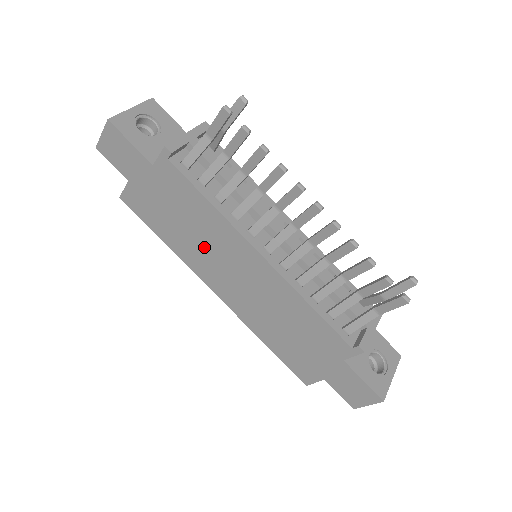
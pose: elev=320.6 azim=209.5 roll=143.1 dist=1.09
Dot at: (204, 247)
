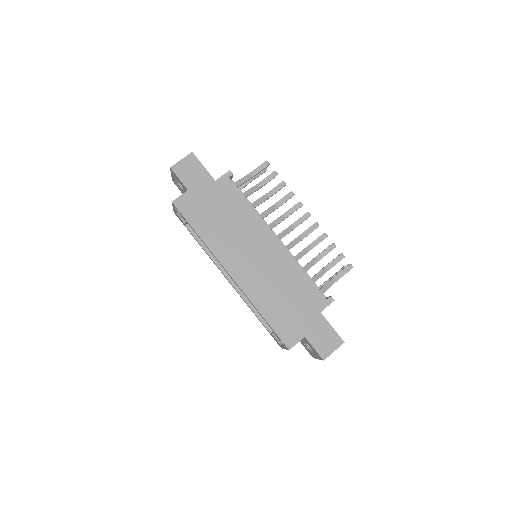
Dot at: (234, 236)
